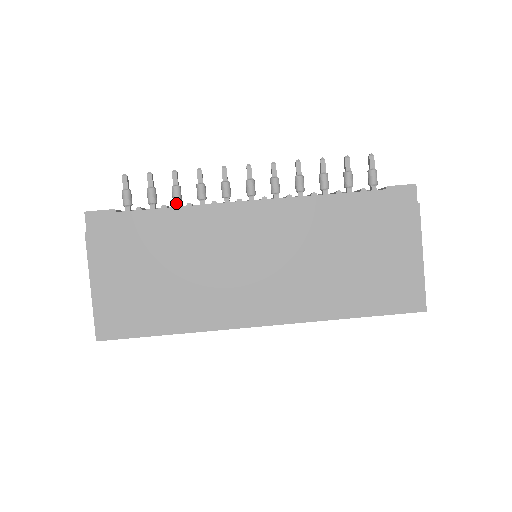
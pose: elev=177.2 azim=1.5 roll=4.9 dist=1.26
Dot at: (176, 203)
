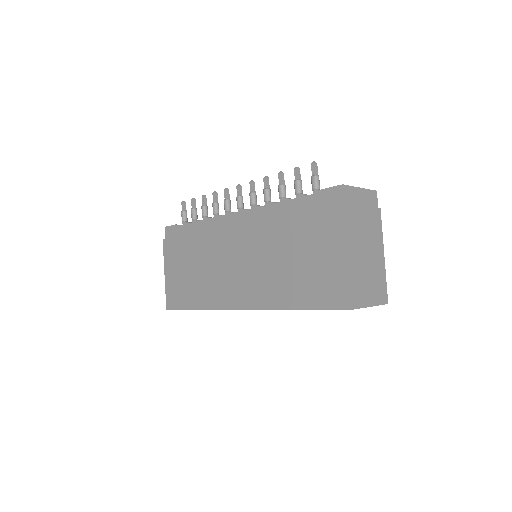
Dot at: (203, 218)
